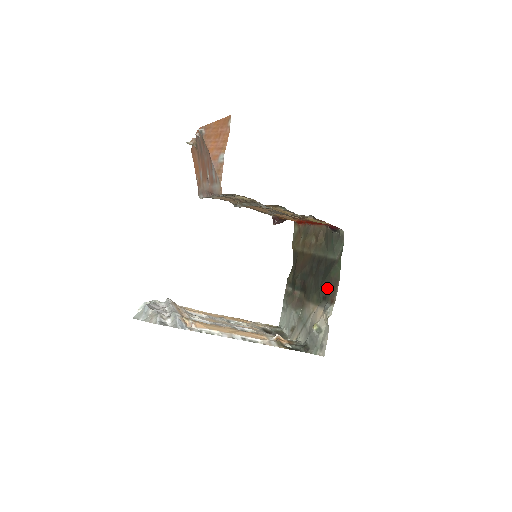
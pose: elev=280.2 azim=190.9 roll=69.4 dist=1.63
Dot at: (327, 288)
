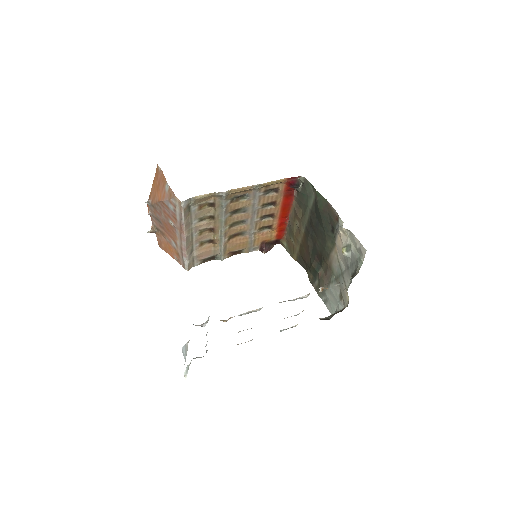
Dot at: (327, 221)
